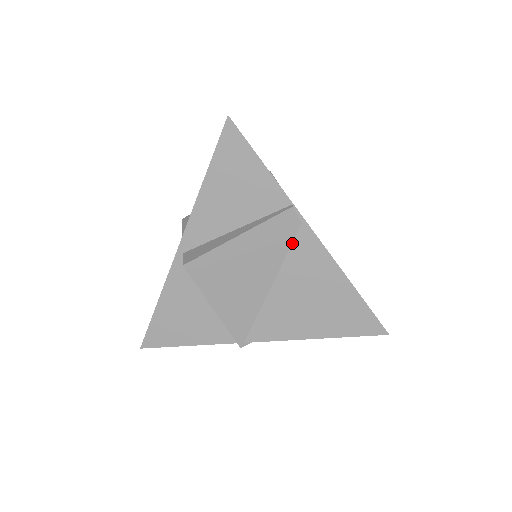
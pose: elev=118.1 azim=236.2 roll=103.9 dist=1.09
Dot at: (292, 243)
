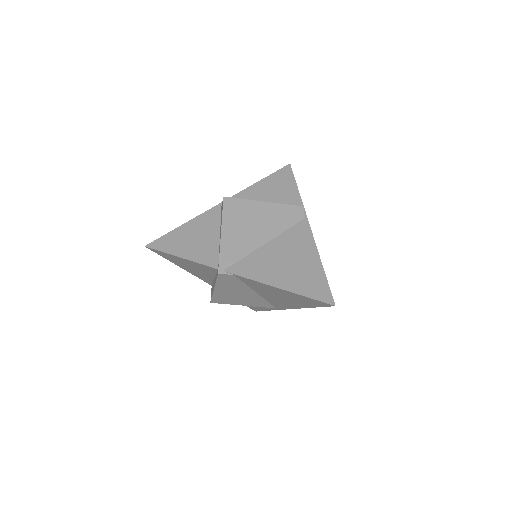
Dot at: (293, 226)
